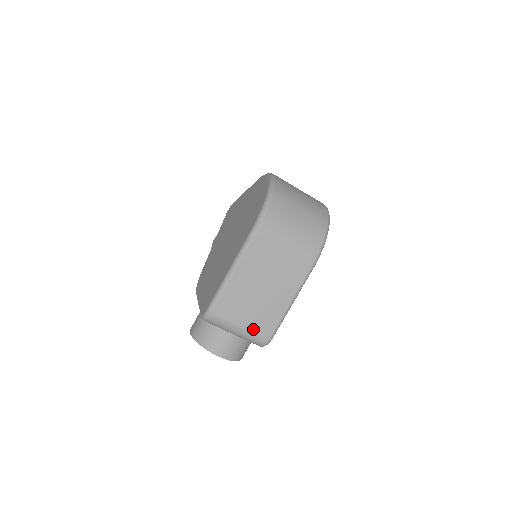
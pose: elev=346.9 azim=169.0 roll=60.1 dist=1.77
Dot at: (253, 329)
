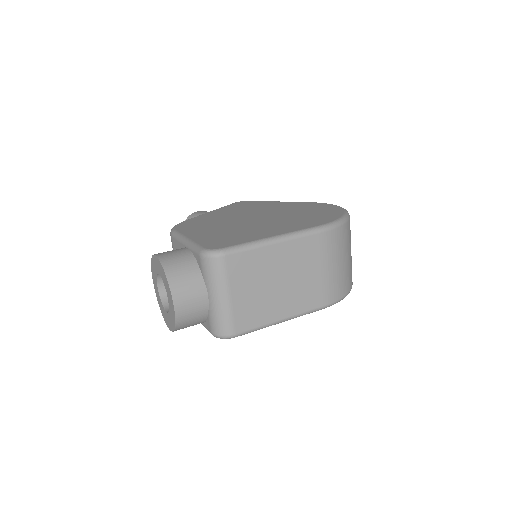
Dot at: (235, 310)
